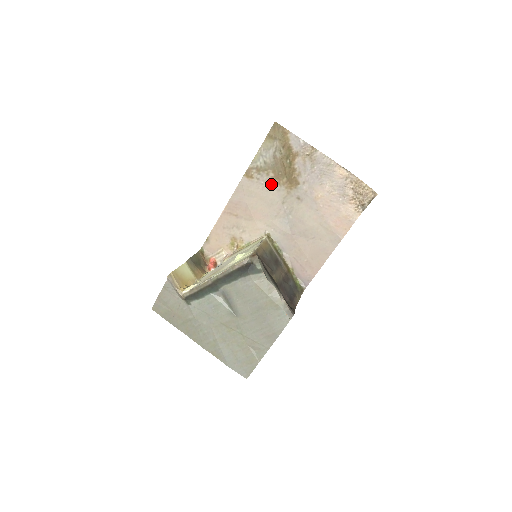
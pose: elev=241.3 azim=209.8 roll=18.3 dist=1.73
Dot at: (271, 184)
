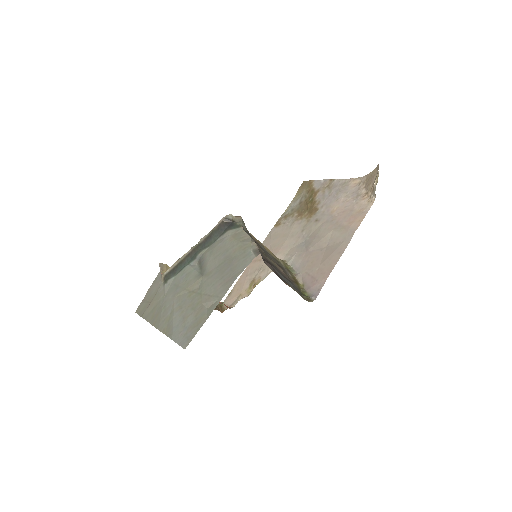
Dot at: (294, 222)
